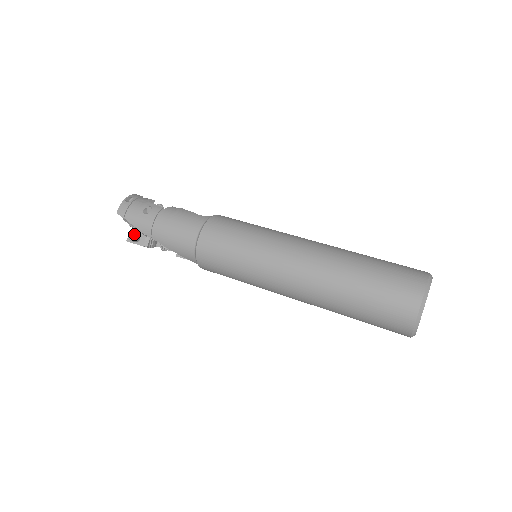
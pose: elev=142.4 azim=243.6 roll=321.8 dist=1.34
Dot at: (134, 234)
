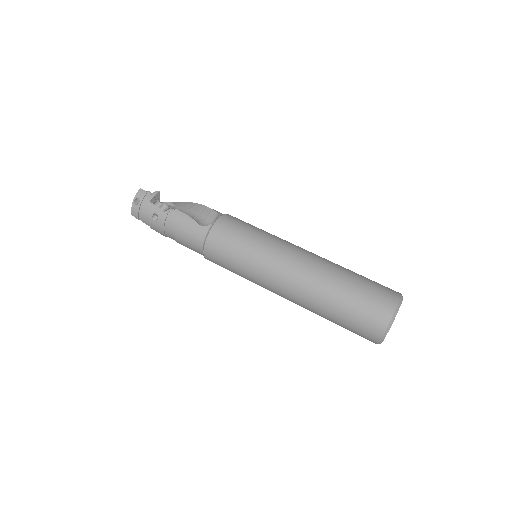
Dot at: occluded
